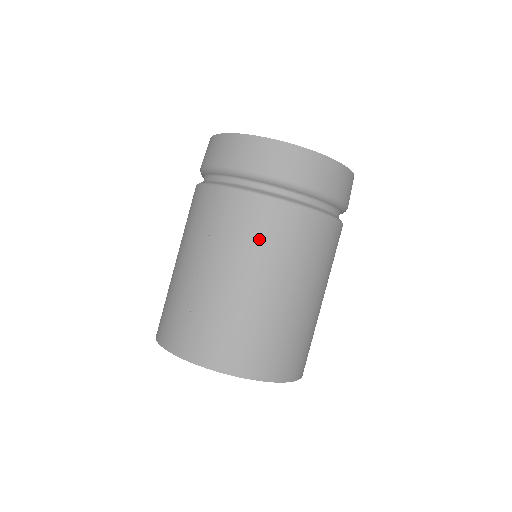
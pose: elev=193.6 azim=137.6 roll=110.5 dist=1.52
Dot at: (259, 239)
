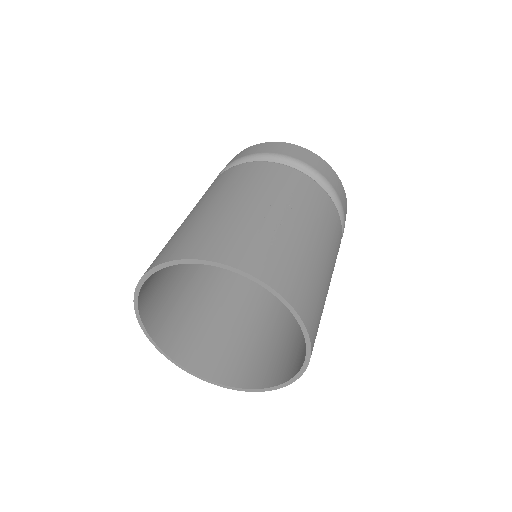
Dot at: (330, 228)
